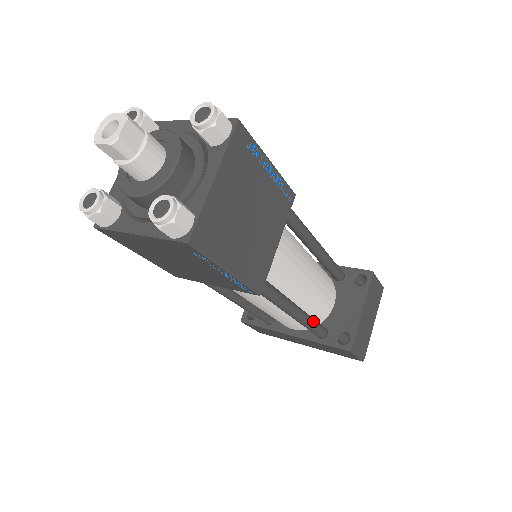
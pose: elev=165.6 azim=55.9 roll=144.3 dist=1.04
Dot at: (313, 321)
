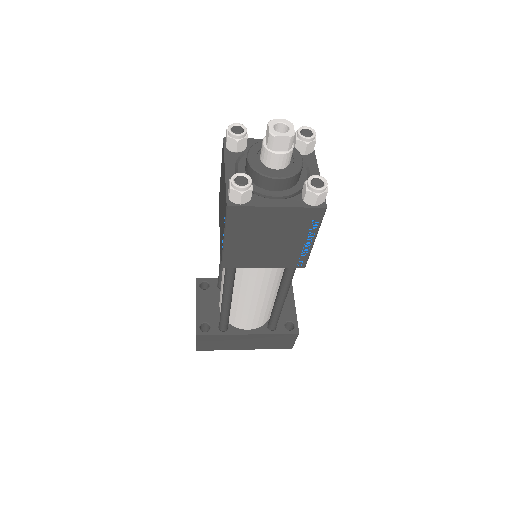
Dot at: occluded
